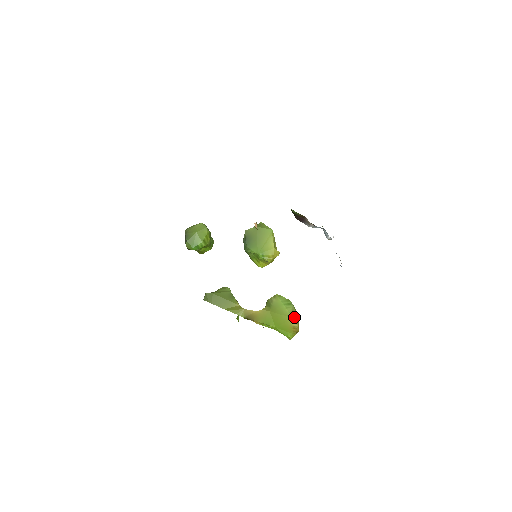
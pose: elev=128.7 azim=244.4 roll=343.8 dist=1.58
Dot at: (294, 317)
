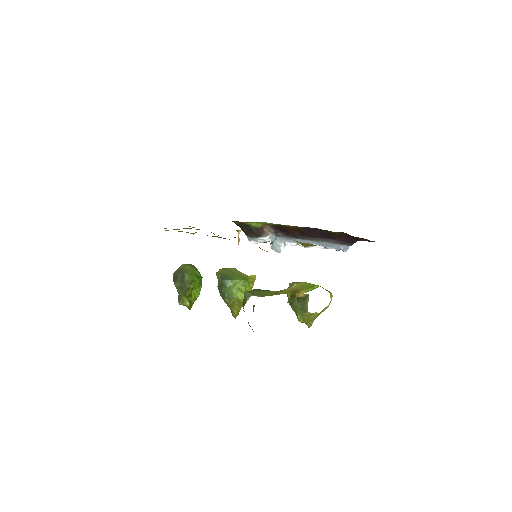
Dot at: occluded
